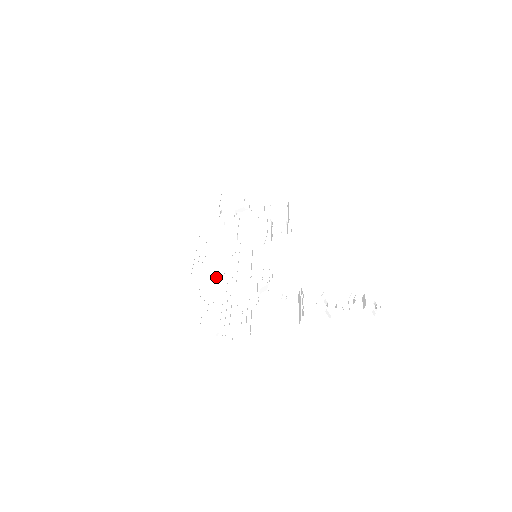
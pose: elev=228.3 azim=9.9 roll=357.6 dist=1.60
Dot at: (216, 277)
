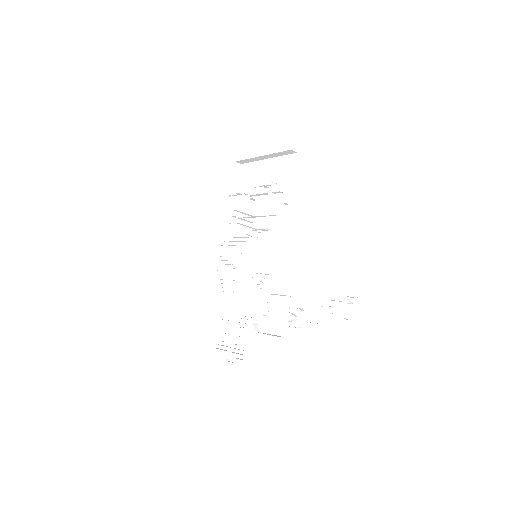
Dot at: occluded
